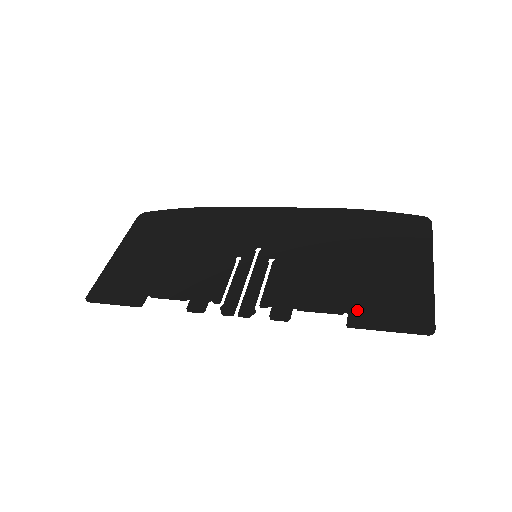
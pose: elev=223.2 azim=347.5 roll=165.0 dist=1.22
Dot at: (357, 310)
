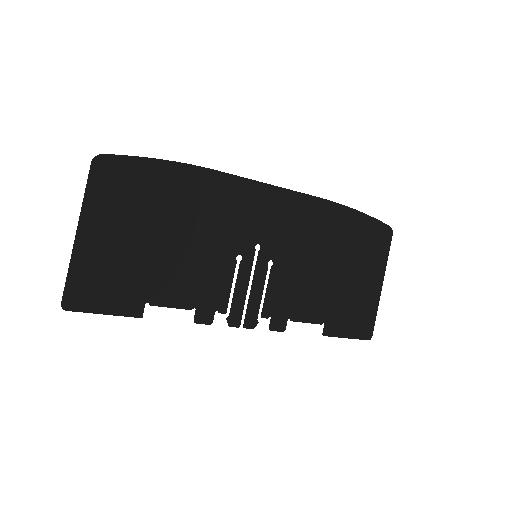
Dot at: (332, 322)
